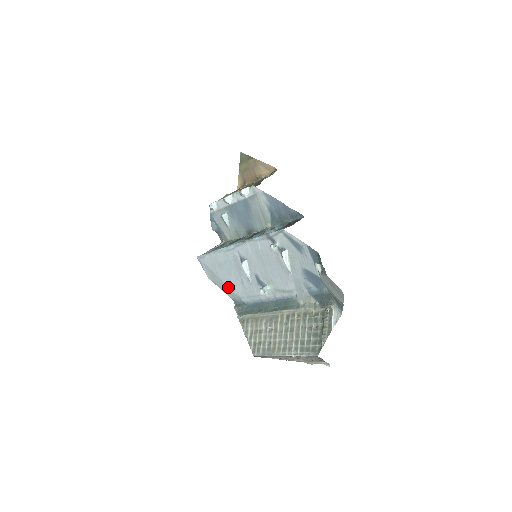
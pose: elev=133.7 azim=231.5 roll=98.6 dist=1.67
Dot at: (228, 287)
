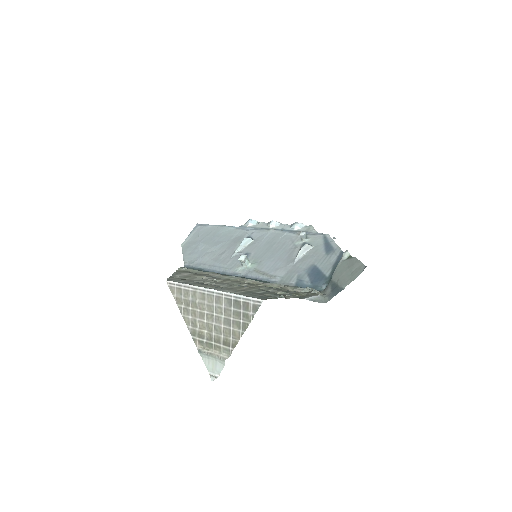
Dot at: (198, 252)
